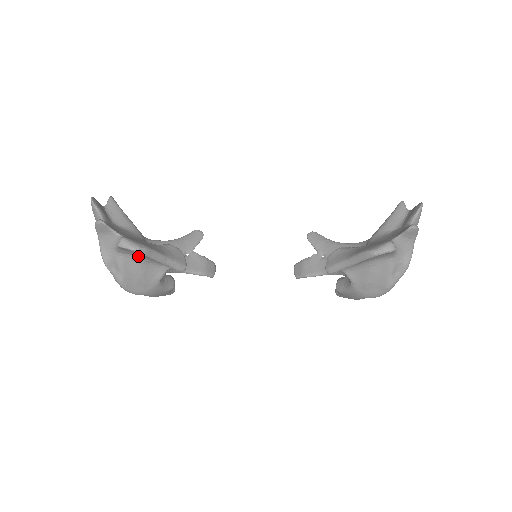
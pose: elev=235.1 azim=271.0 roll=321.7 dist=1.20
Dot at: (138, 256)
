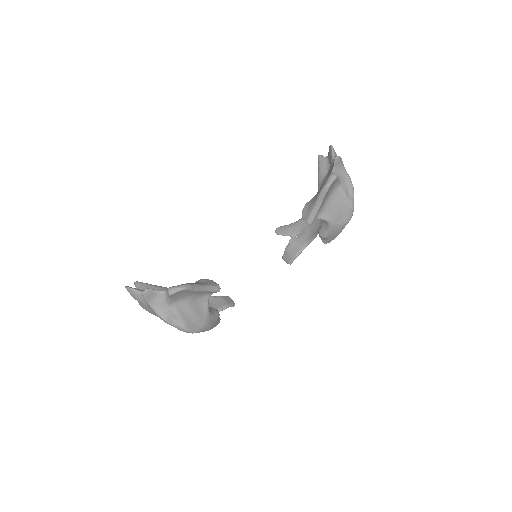
Dot at: (185, 298)
